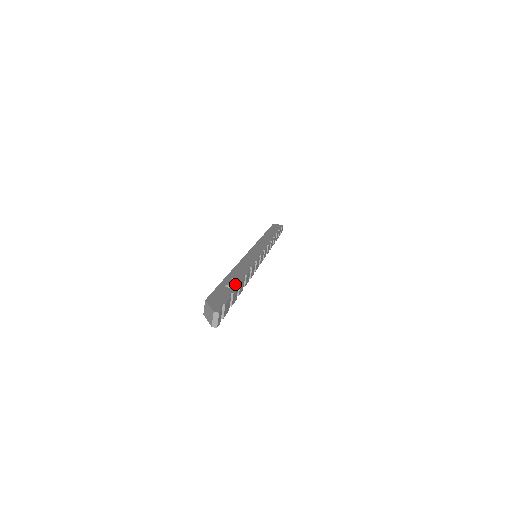
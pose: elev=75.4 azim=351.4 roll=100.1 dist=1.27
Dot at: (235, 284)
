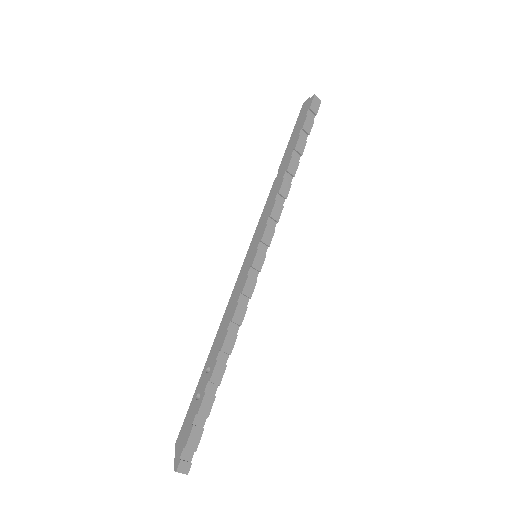
Dot at: (204, 387)
